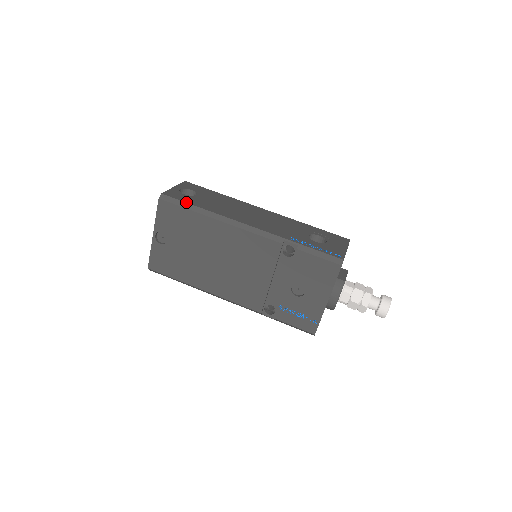
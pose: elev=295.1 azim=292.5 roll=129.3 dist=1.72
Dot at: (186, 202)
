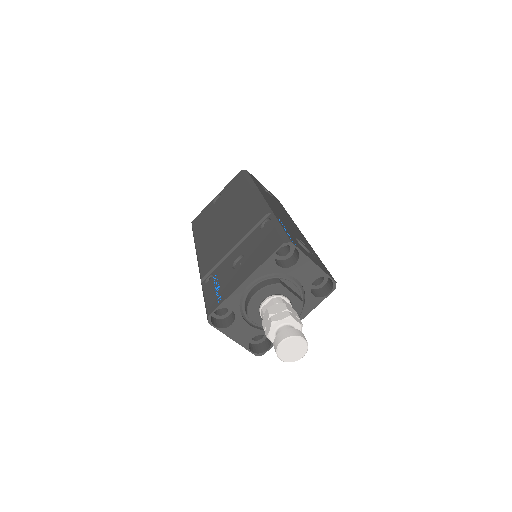
Dot at: (251, 177)
